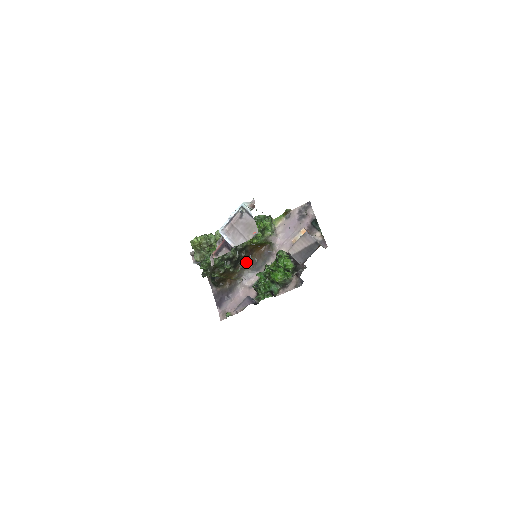
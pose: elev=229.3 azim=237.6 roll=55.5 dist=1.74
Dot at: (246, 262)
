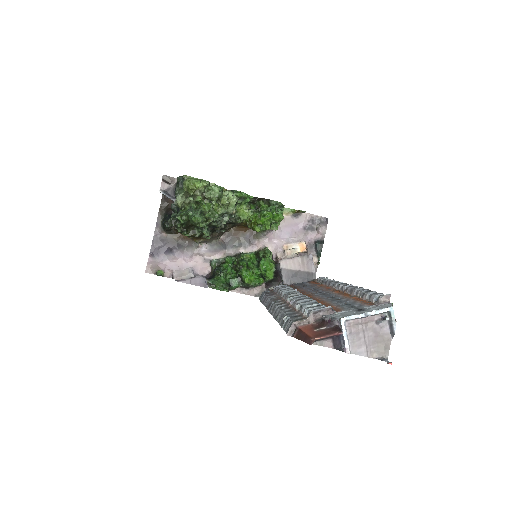
Dot at: (222, 233)
